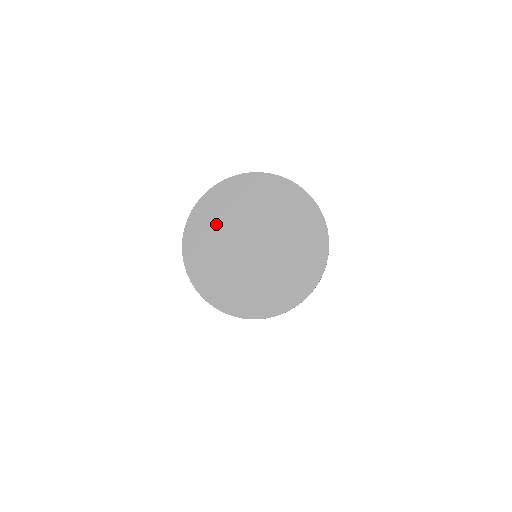
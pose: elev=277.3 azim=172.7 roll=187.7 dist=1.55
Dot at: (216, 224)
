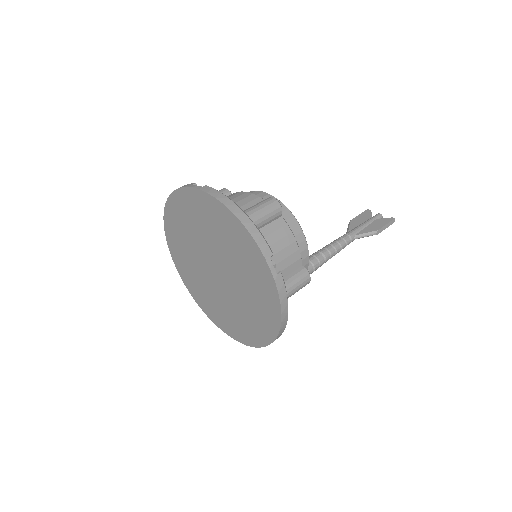
Dot at: (187, 259)
